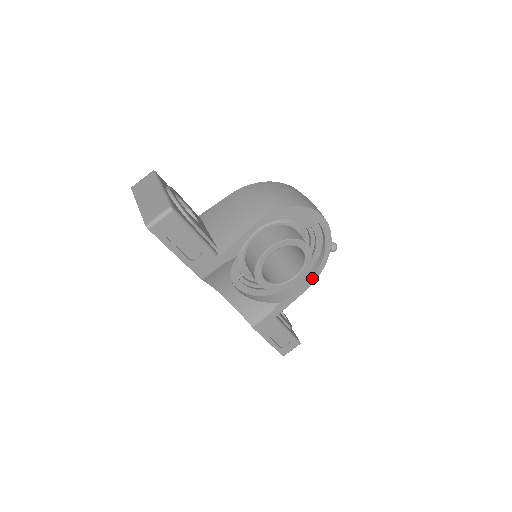
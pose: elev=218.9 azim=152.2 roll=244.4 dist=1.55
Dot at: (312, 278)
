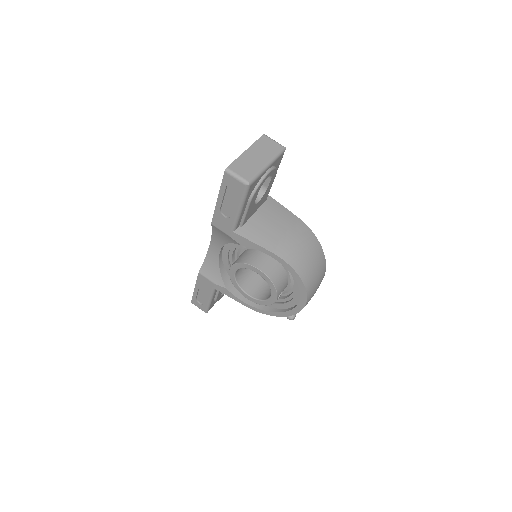
Dot at: (257, 308)
